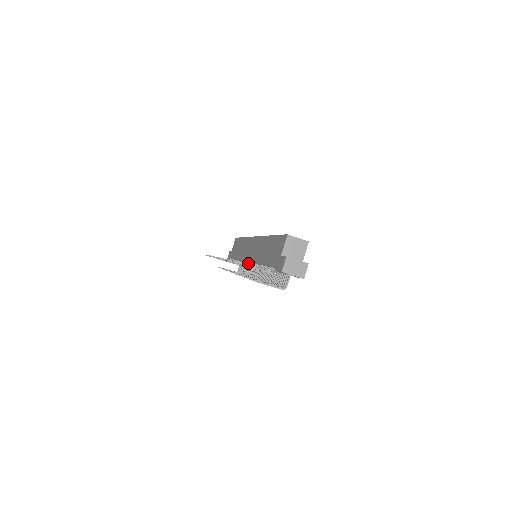
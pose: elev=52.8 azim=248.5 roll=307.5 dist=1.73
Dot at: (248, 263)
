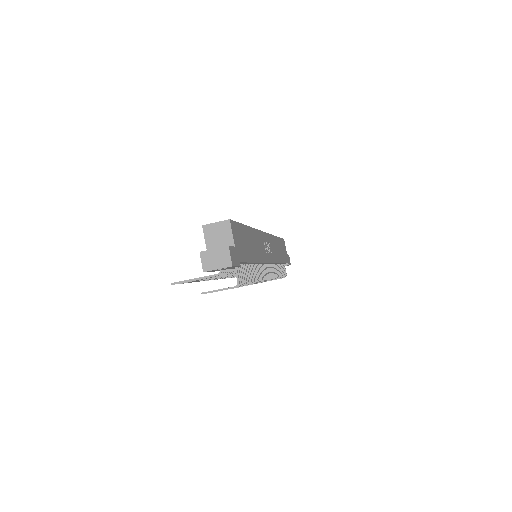
Dot at: occluded
